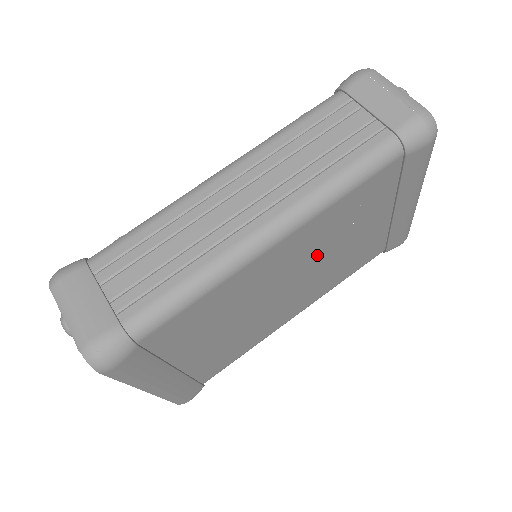
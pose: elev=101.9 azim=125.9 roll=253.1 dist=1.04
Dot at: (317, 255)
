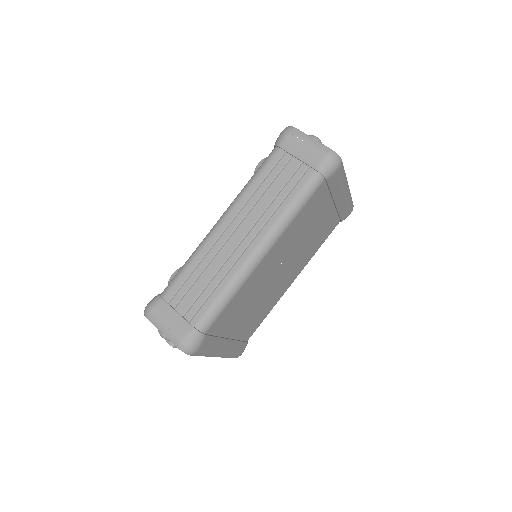
Dot at: (293, 248)
